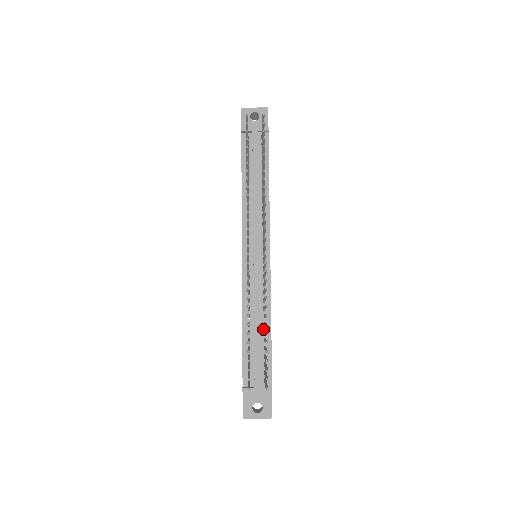
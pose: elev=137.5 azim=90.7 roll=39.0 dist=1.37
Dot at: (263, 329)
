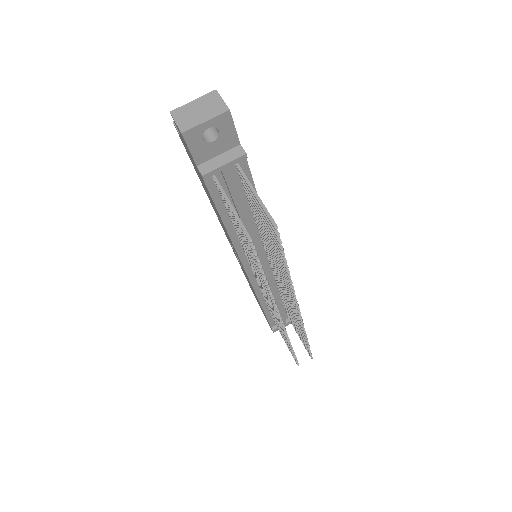
Dot at: (281, 299)
